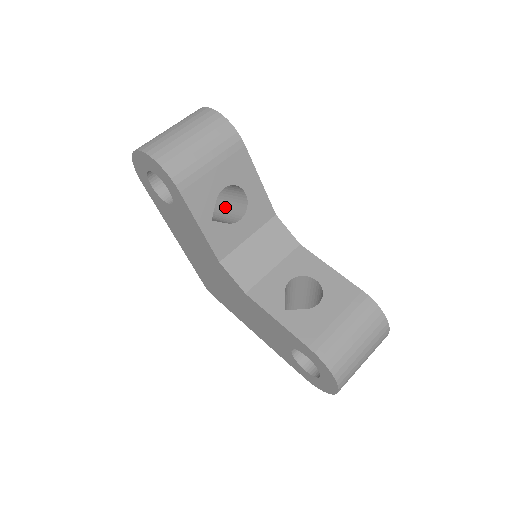
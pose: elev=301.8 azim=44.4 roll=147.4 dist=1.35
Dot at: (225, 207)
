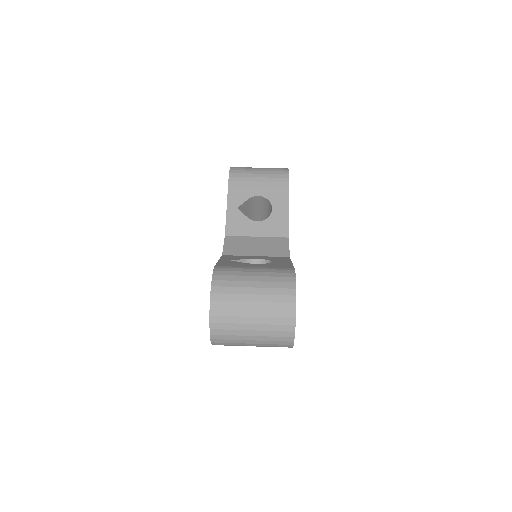
Dot at: occluded
